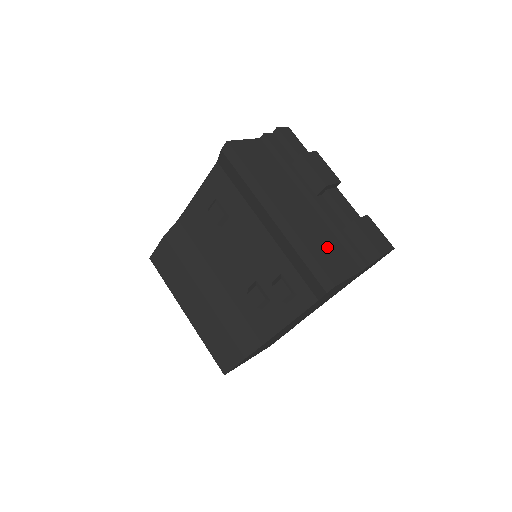
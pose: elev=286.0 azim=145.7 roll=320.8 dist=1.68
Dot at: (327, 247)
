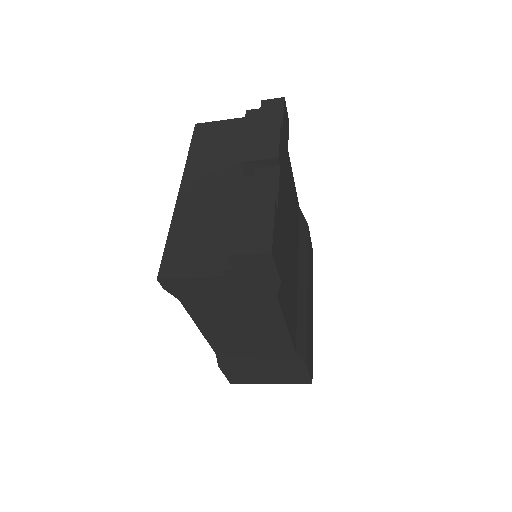
Dot at: (200, 237)
